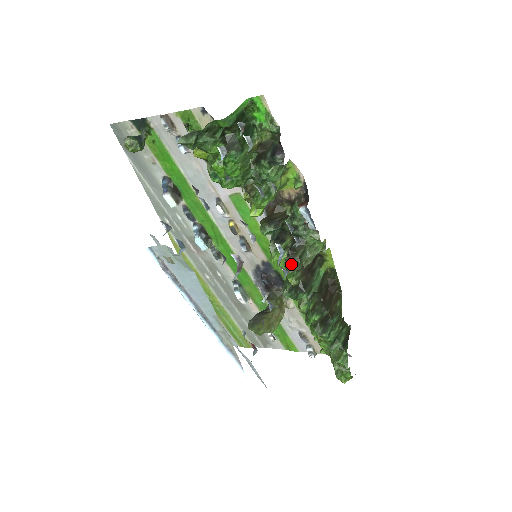
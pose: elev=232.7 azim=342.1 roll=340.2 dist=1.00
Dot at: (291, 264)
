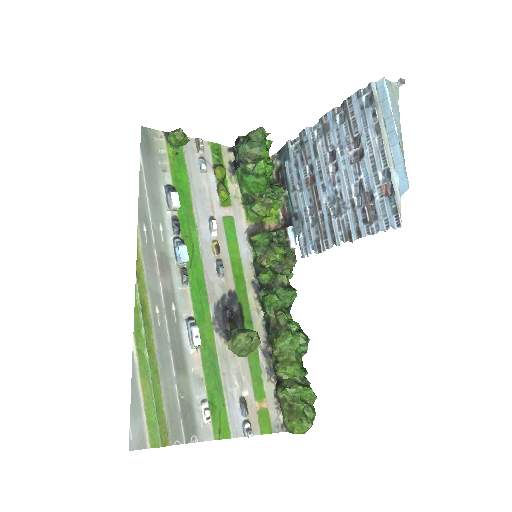
Dot at: (295, 255)
